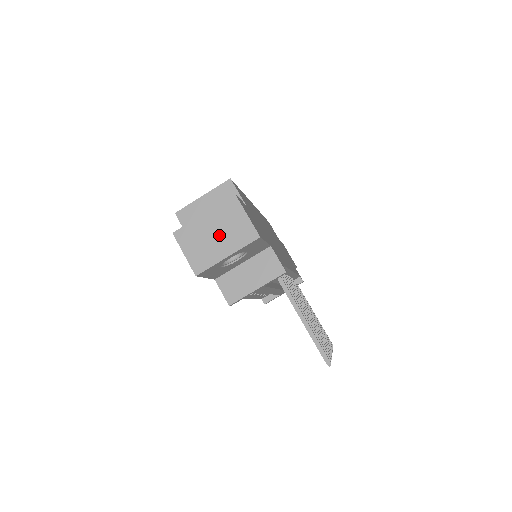
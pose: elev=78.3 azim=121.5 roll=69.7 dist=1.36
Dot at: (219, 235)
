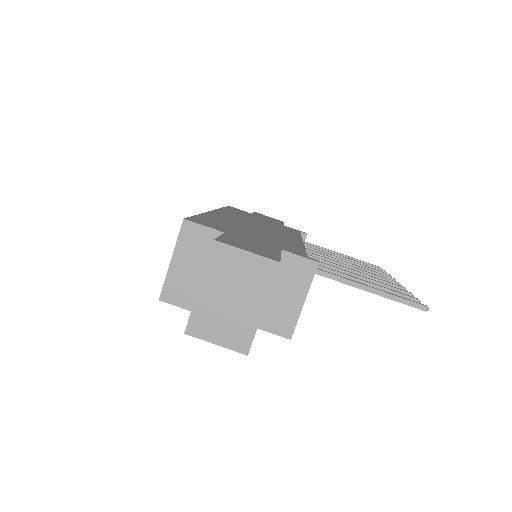
Dot at: (235, 296)
